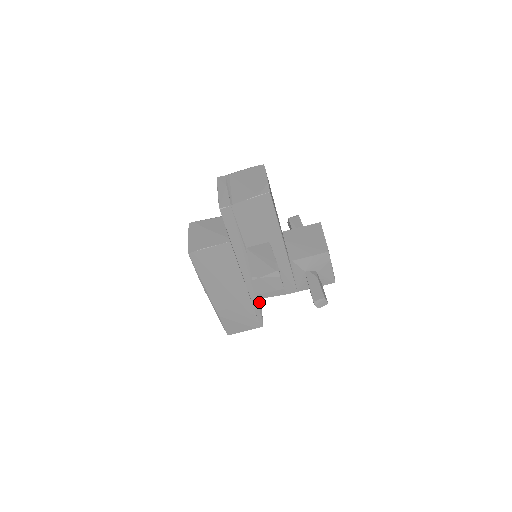
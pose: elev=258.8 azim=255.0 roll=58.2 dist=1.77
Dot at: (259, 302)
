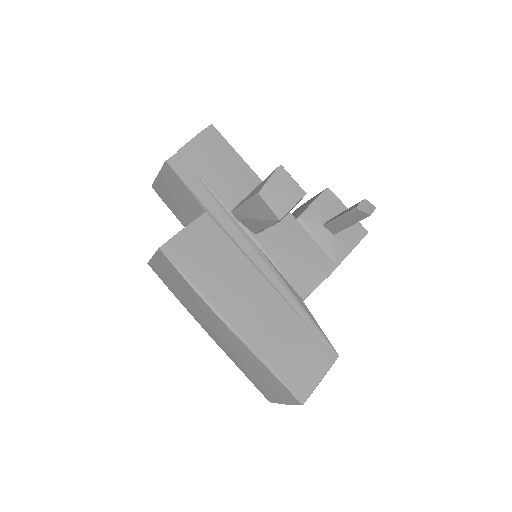
Dot at: (304, 307)
